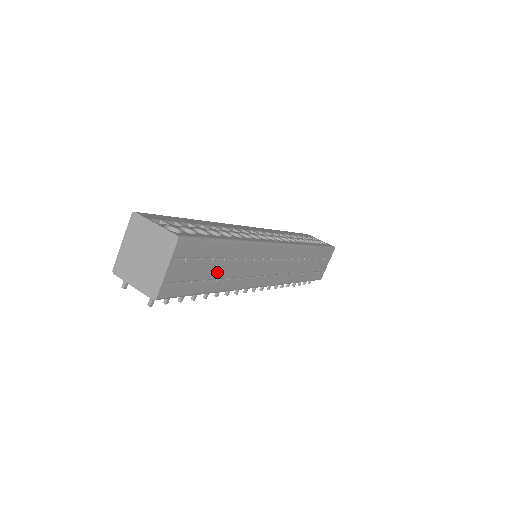
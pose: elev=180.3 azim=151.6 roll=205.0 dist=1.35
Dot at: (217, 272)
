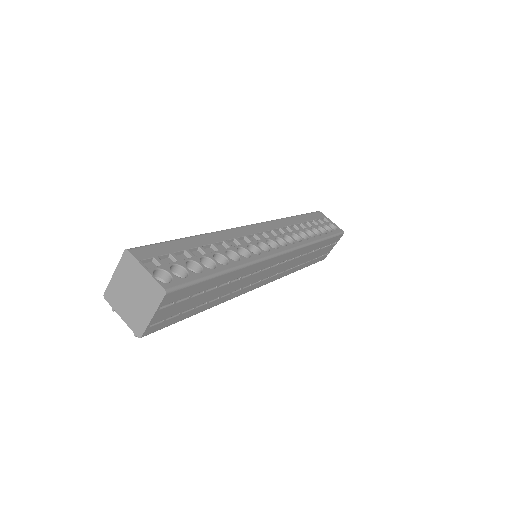
Dot at: (207, 298)
